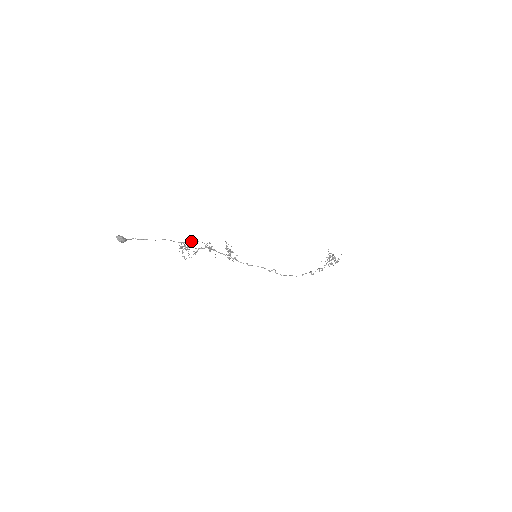
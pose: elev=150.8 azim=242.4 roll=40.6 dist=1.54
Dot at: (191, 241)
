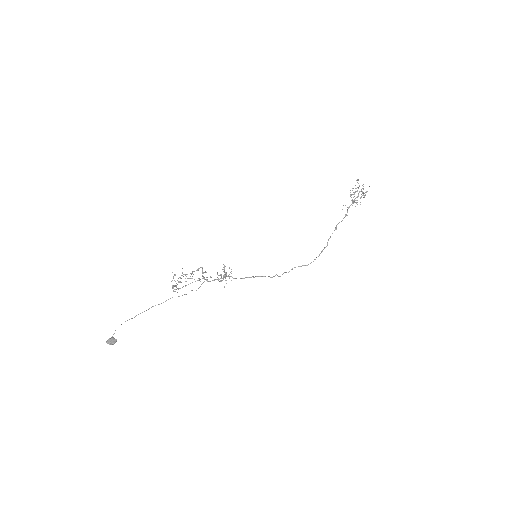
Dot at: (181, 278)
